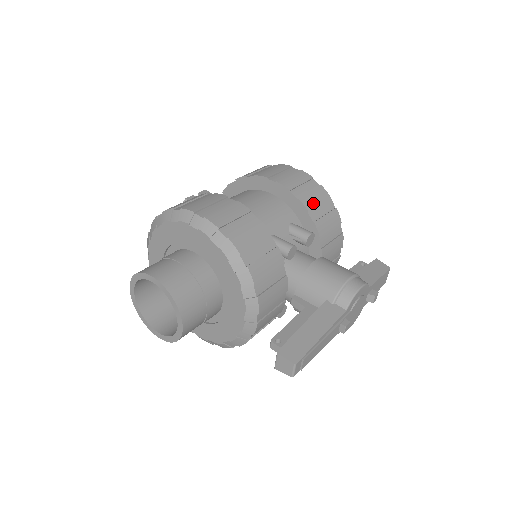
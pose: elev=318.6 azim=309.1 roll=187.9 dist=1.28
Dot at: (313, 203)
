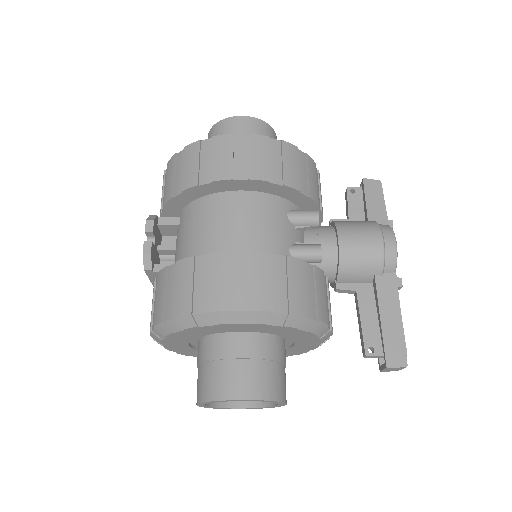
Dot at: (295, 175)
